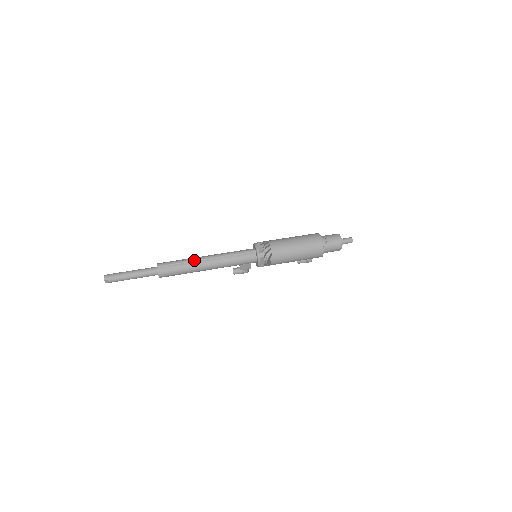
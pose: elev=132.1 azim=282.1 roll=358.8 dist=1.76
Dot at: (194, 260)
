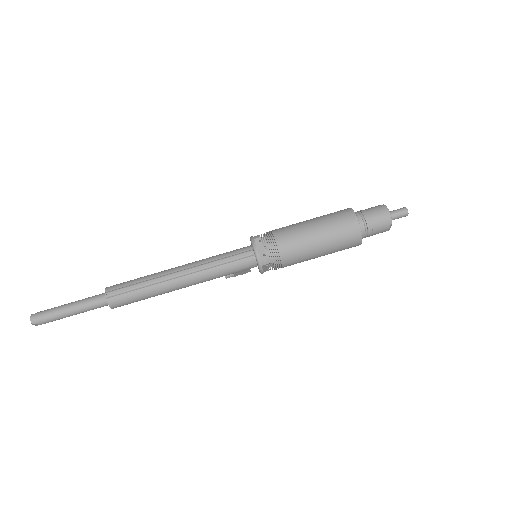
Dot at: (160, 280)
